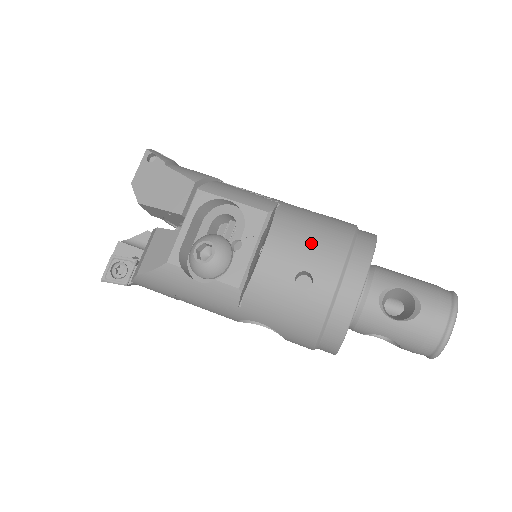
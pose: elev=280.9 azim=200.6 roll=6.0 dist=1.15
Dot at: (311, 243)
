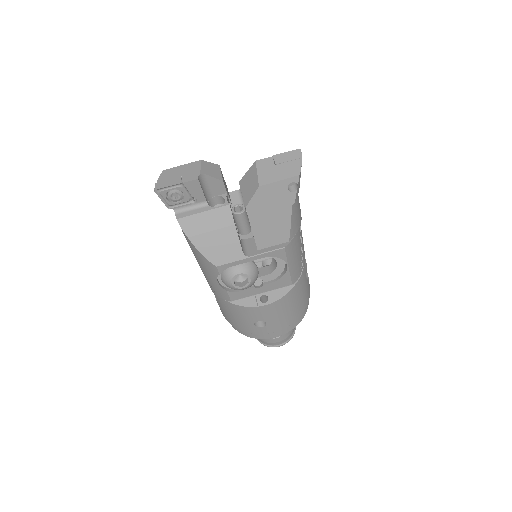
Dot at: (285, 314)
